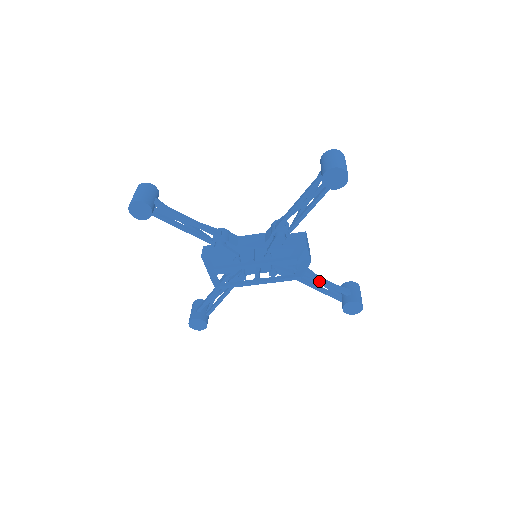
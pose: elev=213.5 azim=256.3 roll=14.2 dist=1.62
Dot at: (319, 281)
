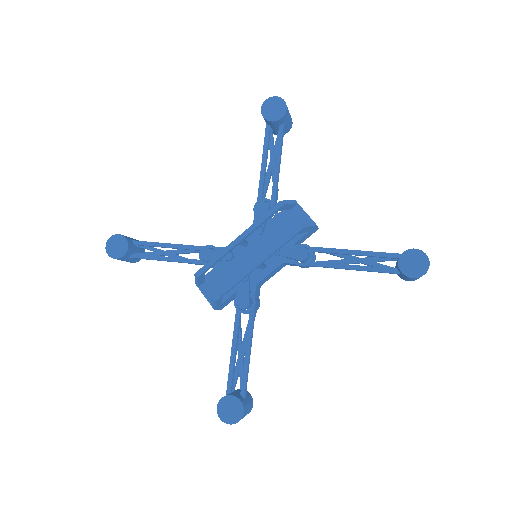
Dot at: (348, 253)
